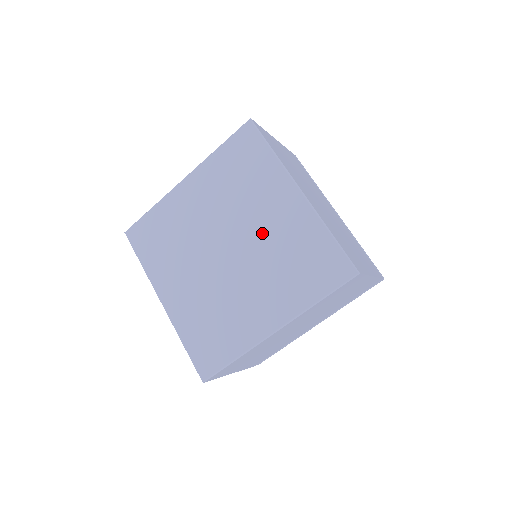
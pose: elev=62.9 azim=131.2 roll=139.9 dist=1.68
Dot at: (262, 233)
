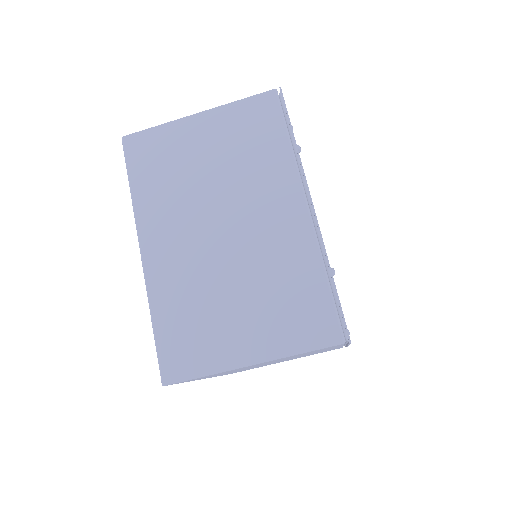
Dot at: occluded
